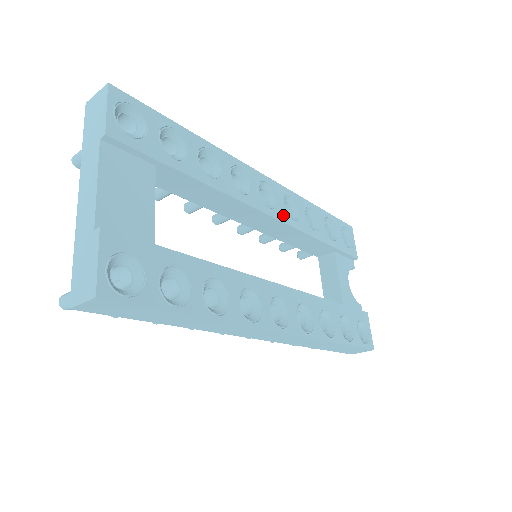
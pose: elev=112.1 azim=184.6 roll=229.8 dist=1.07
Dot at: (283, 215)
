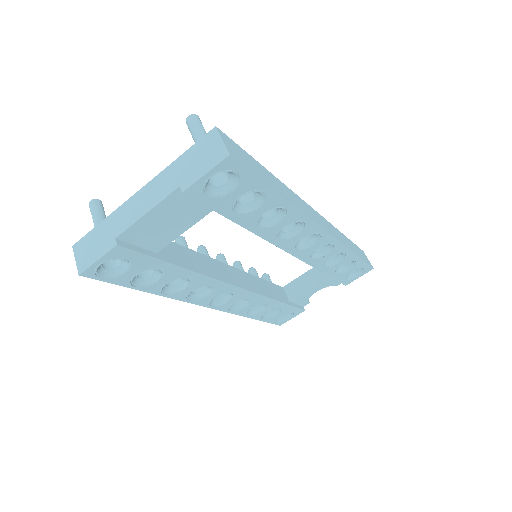
Dot at: (305, 255)
